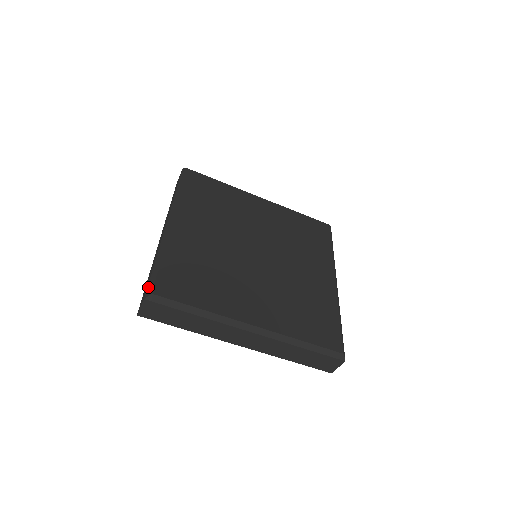
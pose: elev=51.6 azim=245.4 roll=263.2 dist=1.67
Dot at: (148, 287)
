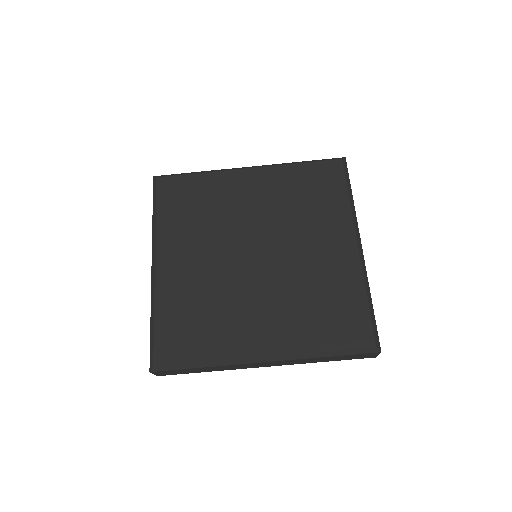
Dot at: (150, 357)
